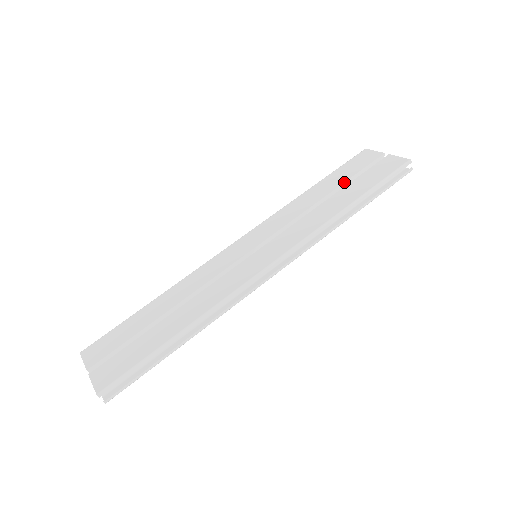
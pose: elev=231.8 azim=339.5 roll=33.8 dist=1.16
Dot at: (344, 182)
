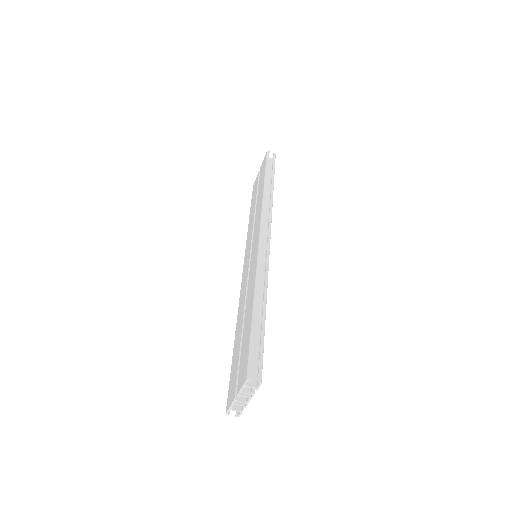
Dot at: (256, 195)
